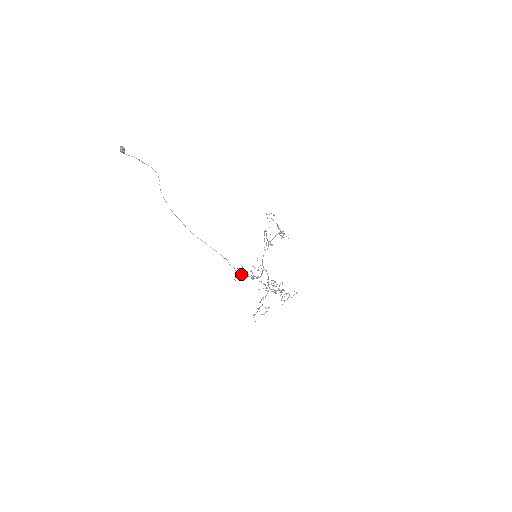
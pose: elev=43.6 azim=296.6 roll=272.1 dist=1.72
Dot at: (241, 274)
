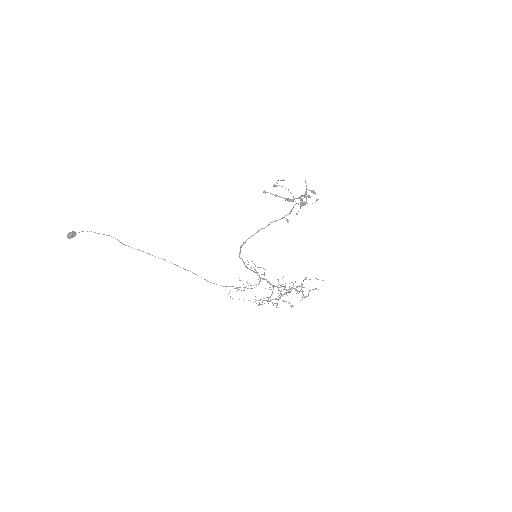
Dot at: occluded
